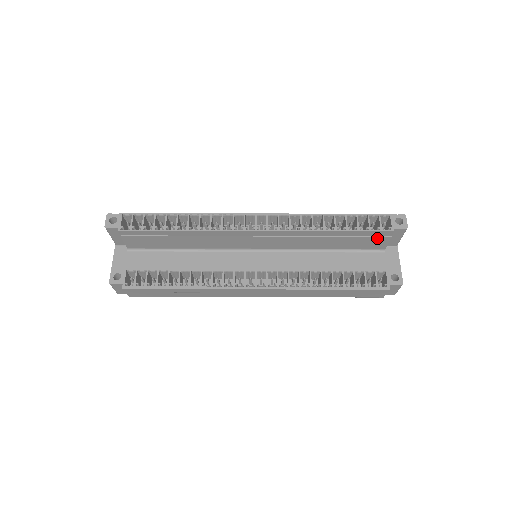
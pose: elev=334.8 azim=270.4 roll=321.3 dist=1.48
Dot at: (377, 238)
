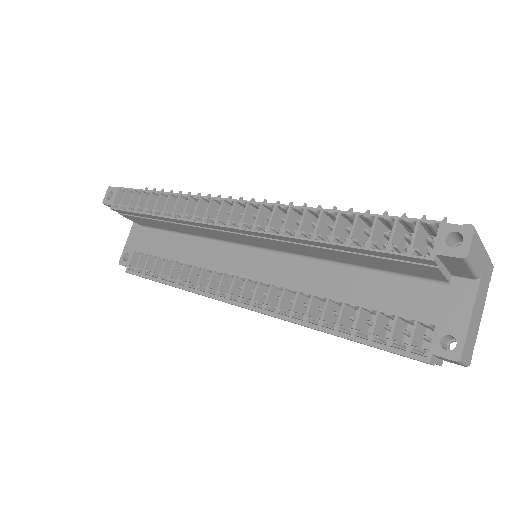
Dot at: (412, 264)
